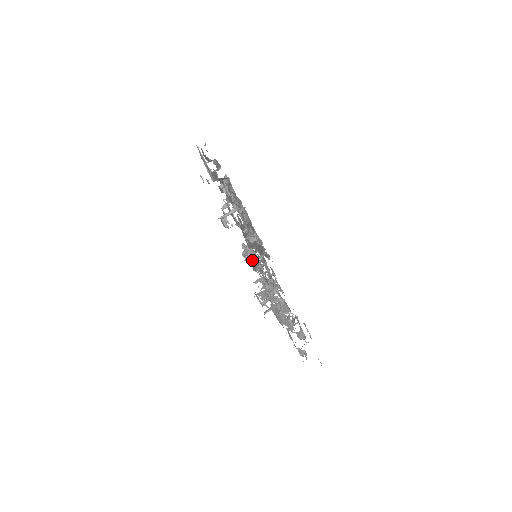
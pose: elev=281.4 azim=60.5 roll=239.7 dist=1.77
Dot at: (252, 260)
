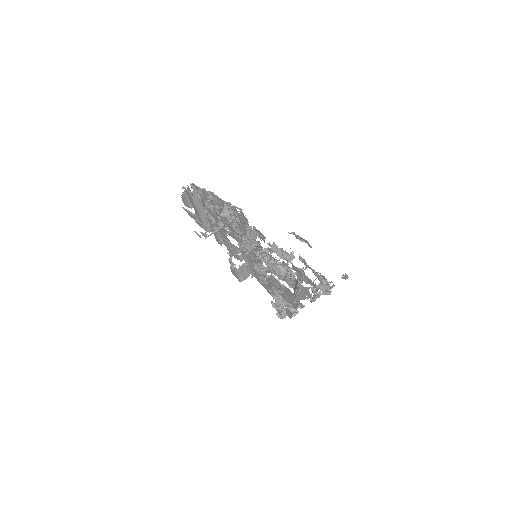
Dot at: (259, 270)
